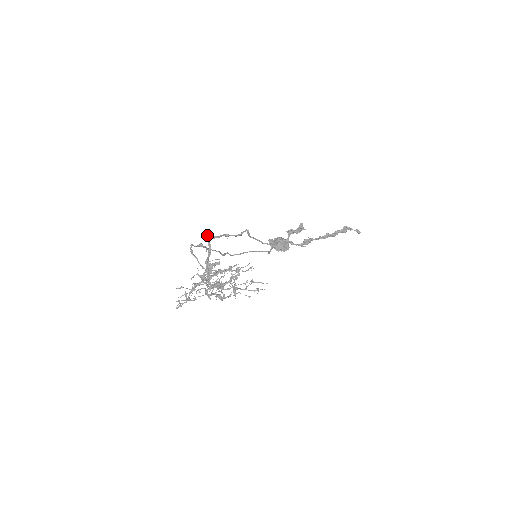
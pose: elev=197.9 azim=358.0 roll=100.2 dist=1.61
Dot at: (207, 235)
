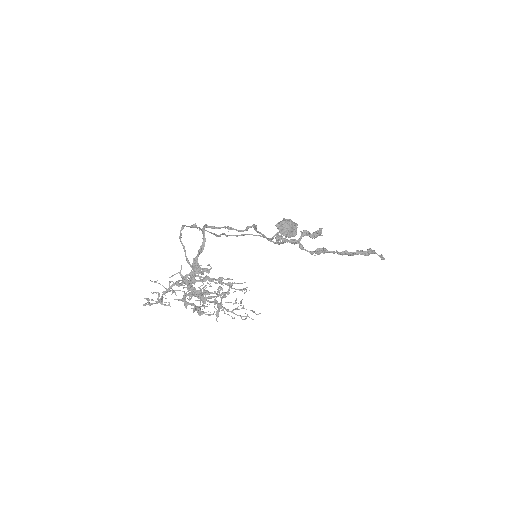
Dot at: (205, 225)
